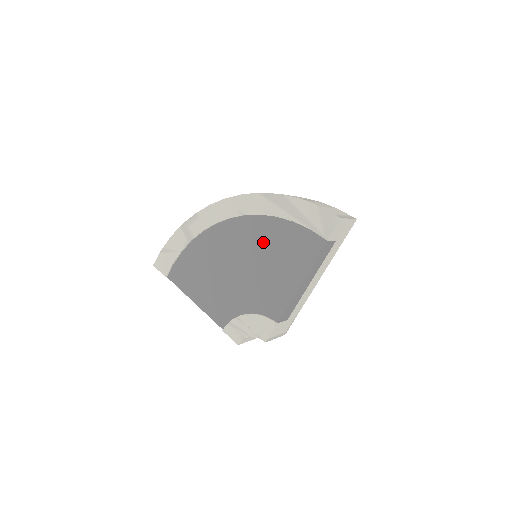
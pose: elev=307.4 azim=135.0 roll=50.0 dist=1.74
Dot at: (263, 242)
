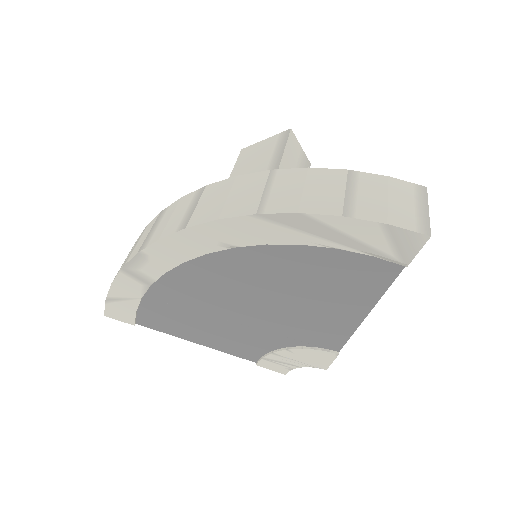
Dot at: (284, 275)
